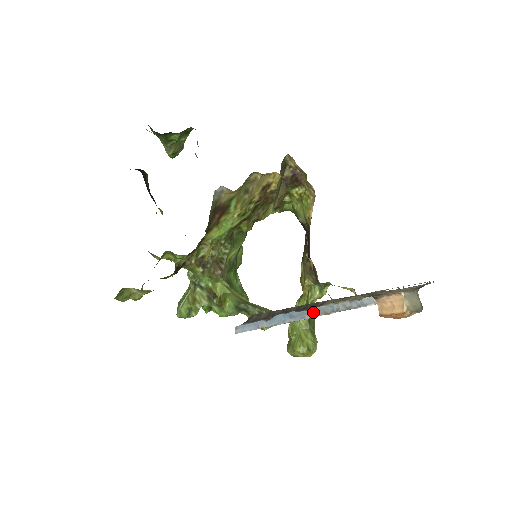
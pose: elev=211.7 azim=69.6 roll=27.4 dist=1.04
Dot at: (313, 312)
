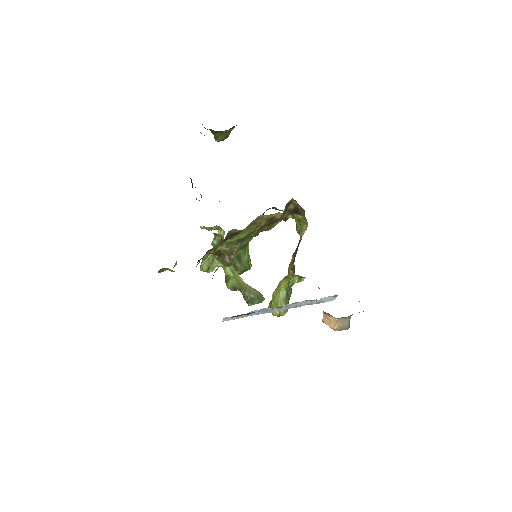
Dot at: (280, 308)
